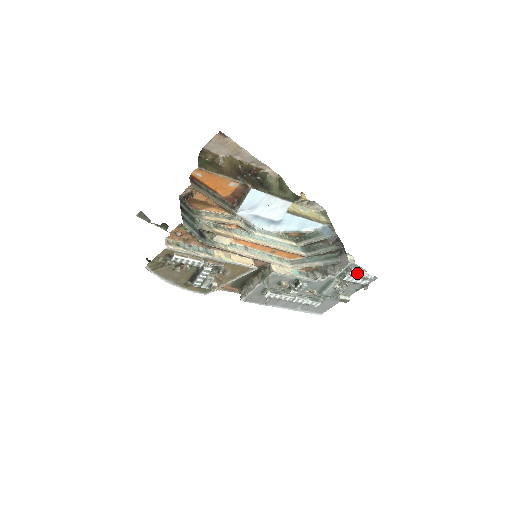
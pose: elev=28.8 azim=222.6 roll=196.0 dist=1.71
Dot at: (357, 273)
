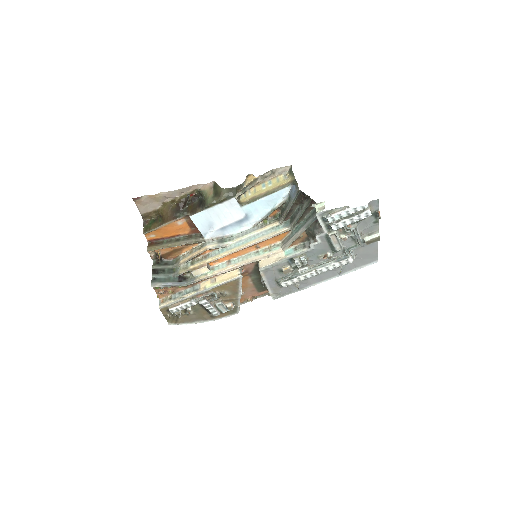
Dot at: (338, 216)
